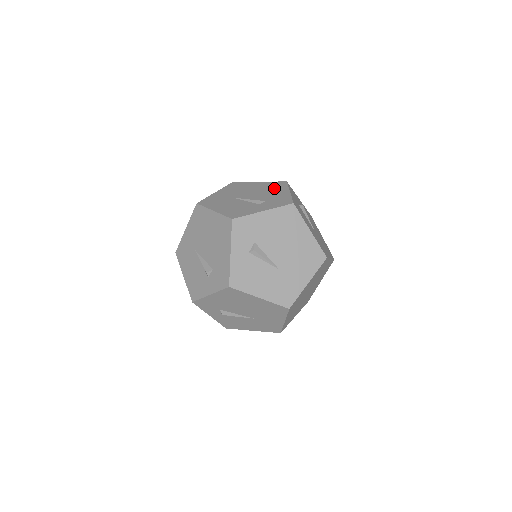
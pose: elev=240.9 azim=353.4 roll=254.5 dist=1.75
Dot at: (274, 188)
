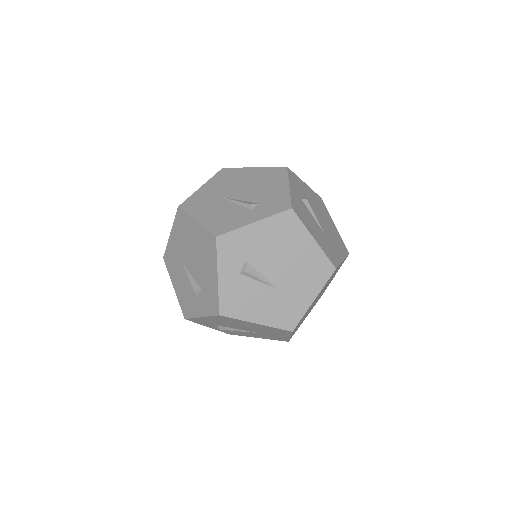
Dot at: (270, 179)
